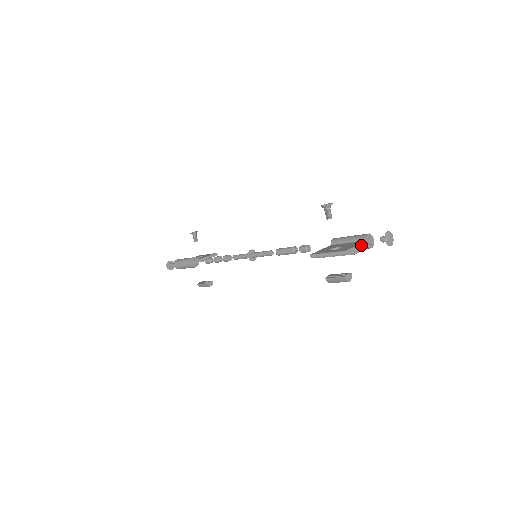
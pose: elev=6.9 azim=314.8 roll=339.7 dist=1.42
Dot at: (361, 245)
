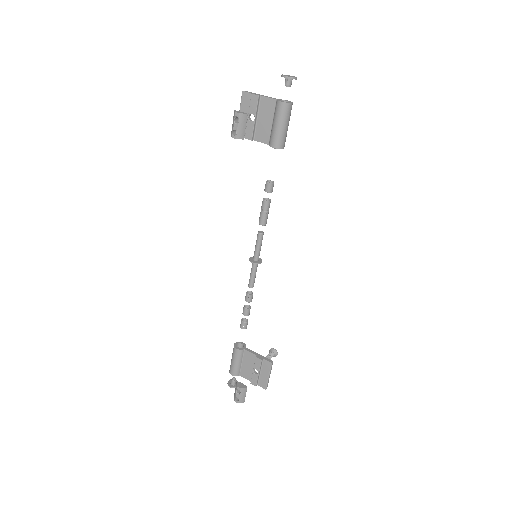
Dot at: (268, 97)
